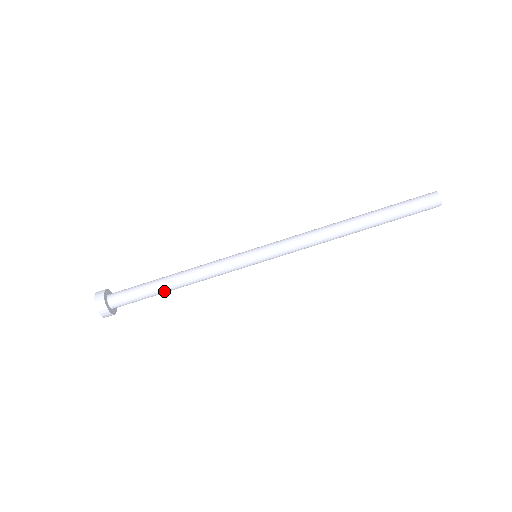
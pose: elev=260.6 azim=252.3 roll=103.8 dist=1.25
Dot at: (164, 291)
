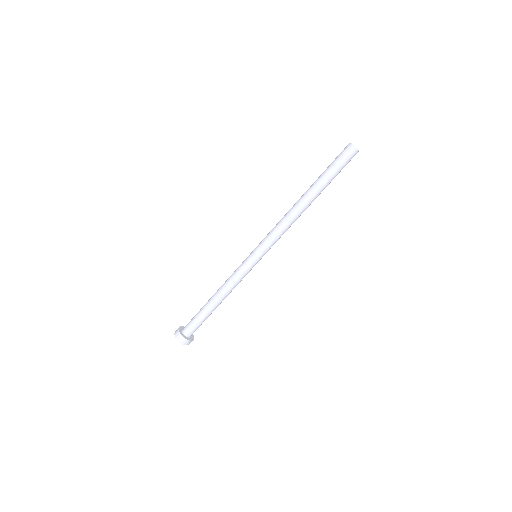
Dot at: (209, 308)
